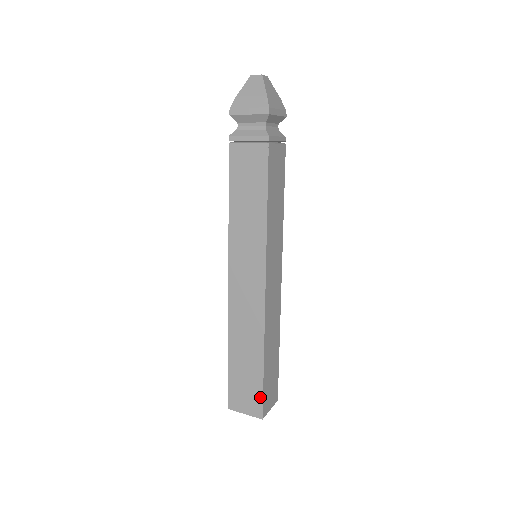
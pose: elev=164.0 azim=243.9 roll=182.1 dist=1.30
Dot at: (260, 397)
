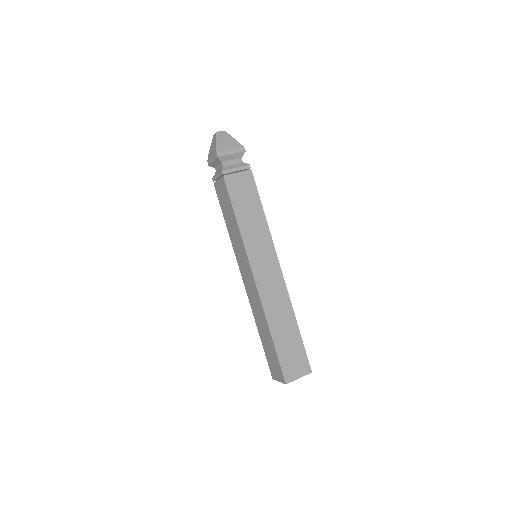
Dot at: (305, 355)
